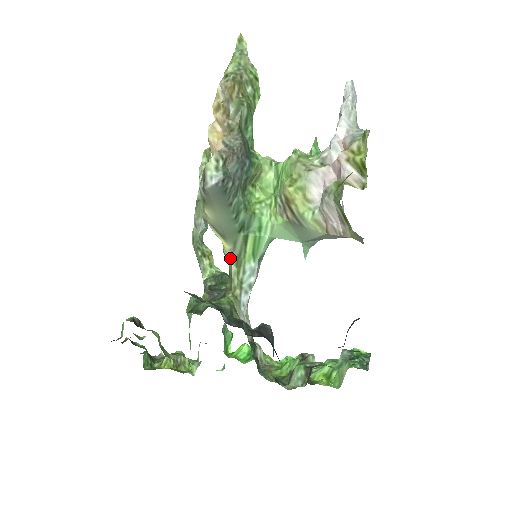
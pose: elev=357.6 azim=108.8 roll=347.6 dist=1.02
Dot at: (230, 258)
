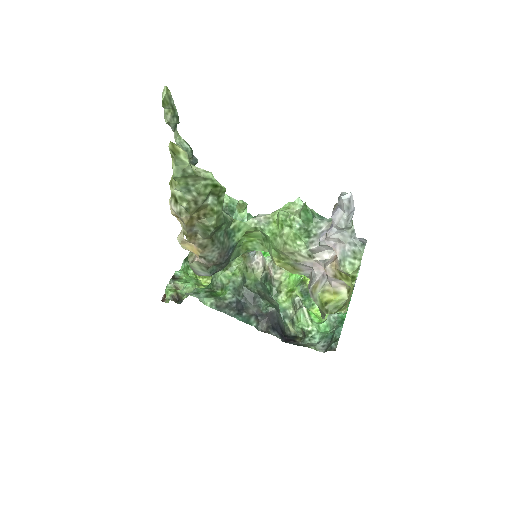
Dot at: occluded
